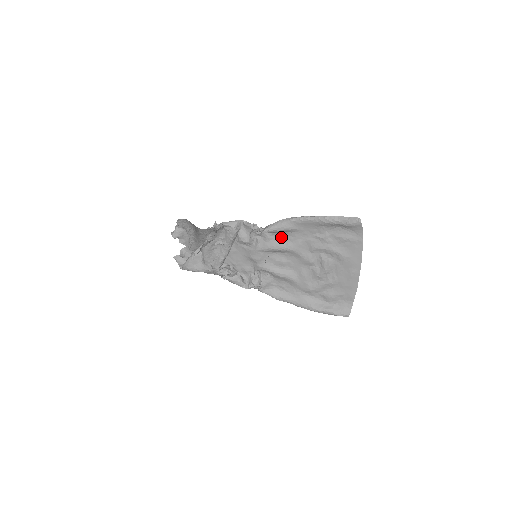
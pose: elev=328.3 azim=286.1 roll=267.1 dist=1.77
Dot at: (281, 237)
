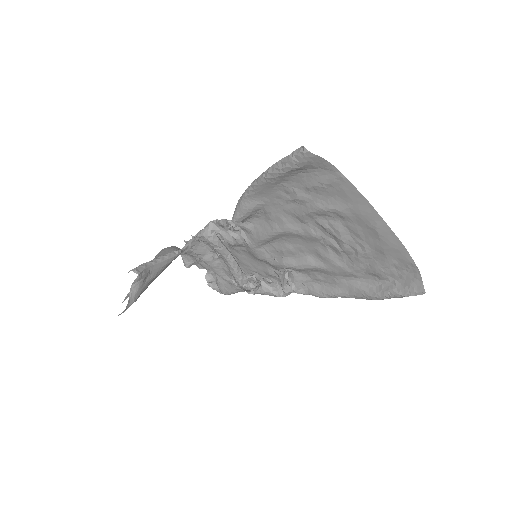
Dot at: (260, 220)
